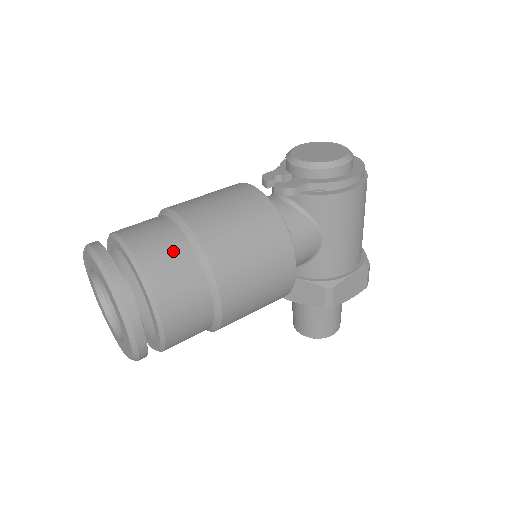
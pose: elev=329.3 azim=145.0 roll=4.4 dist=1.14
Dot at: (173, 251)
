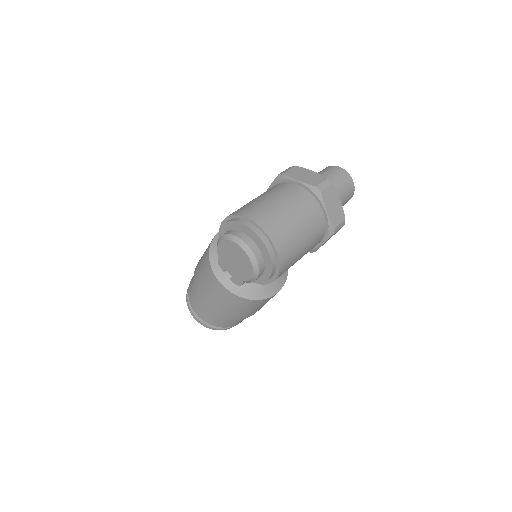
Dot at: (219, 320)
